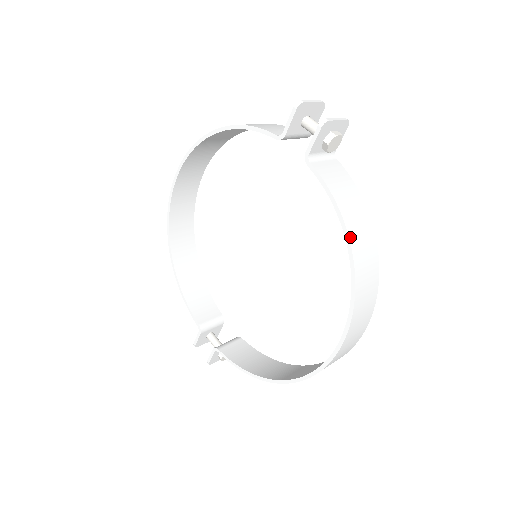
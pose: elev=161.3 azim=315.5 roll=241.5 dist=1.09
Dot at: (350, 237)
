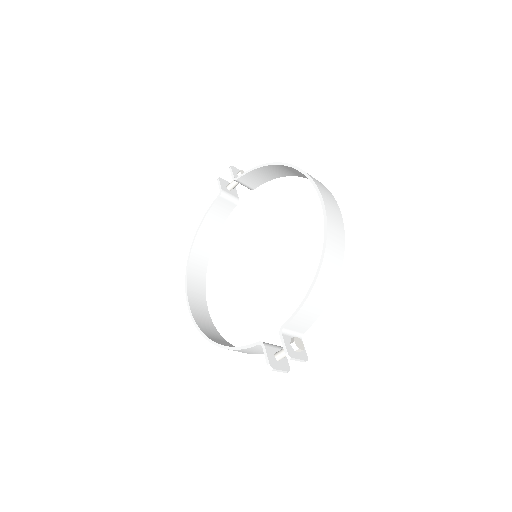
Dot at: (272, 163)
